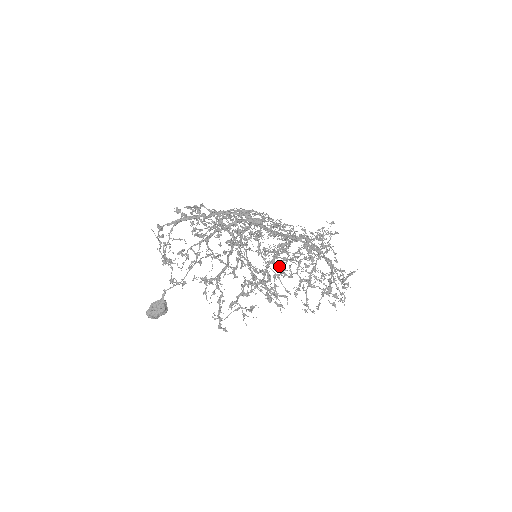
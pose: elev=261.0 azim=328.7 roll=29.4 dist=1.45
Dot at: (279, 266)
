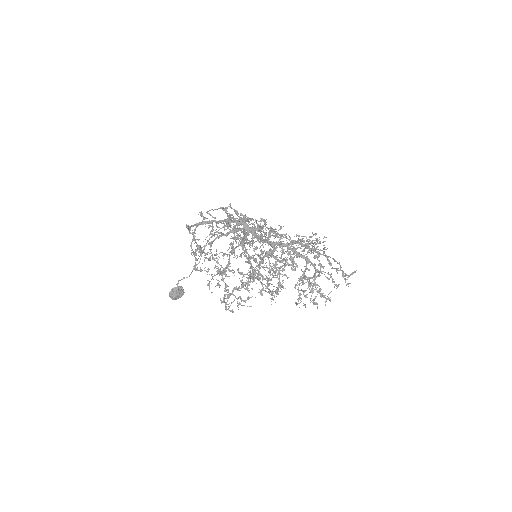
Dot at: (256, 272)
